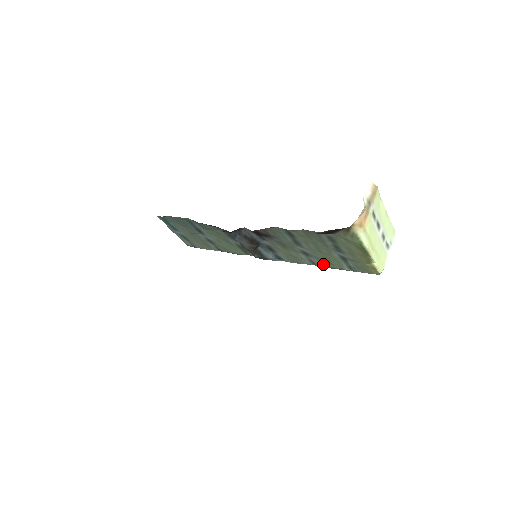
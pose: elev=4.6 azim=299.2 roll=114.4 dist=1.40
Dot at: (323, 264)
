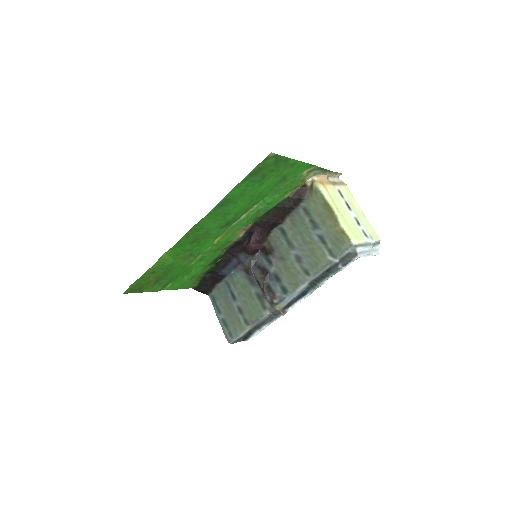
Dot at: (313, 266)
